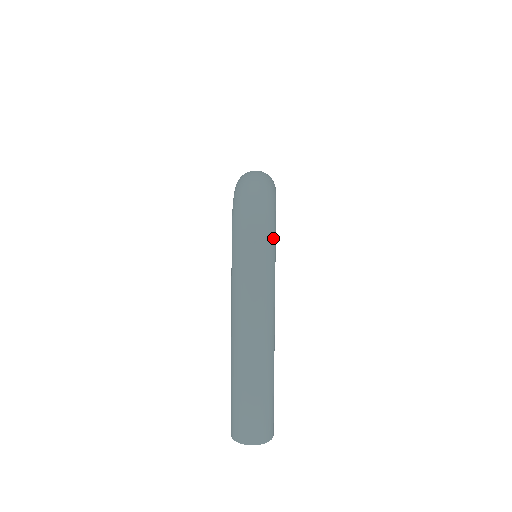
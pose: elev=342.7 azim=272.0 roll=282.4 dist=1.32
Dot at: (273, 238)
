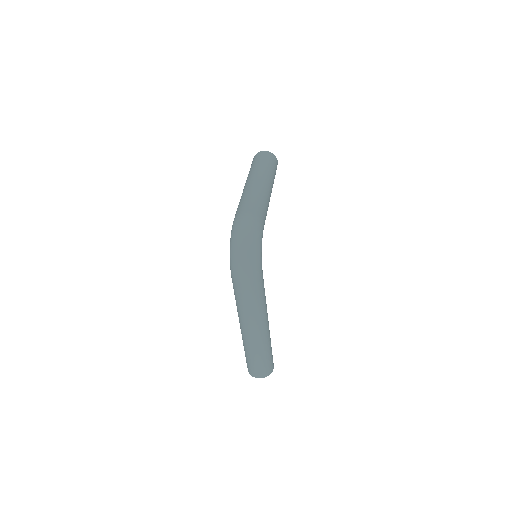
Dot at: (260, 279)
